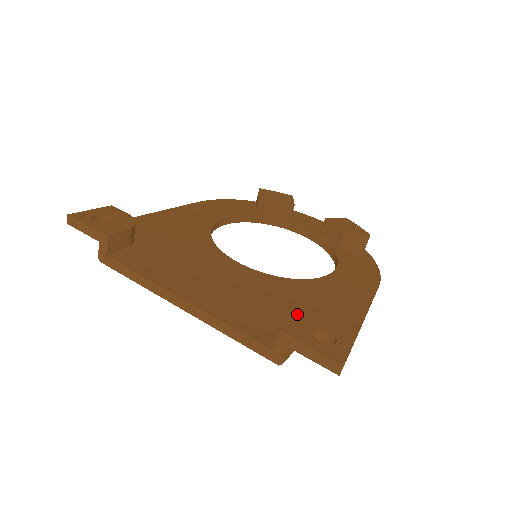
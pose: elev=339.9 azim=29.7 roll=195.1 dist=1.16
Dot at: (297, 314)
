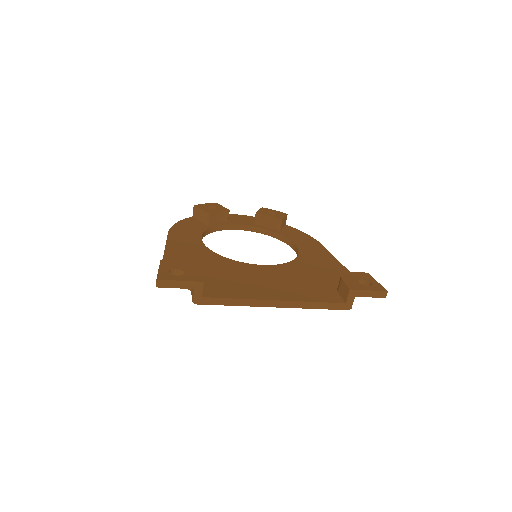
Dot at: (323, 280)
